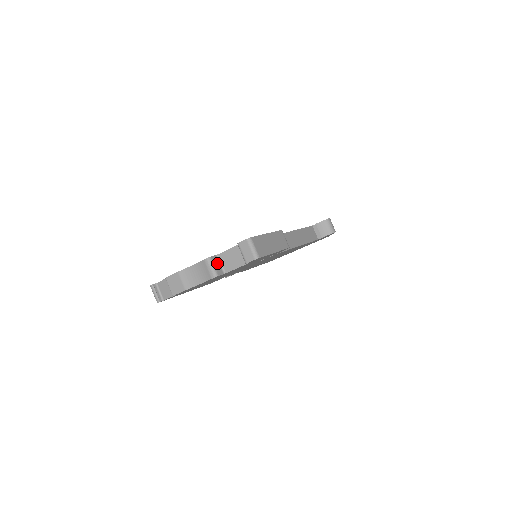
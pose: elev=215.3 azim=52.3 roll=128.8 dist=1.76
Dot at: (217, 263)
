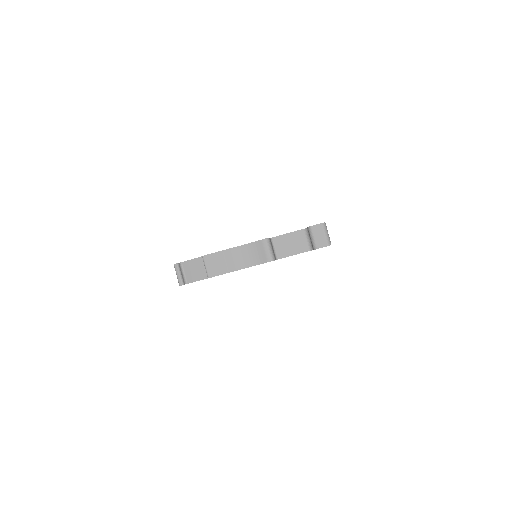
Dot at: (272, 246)
